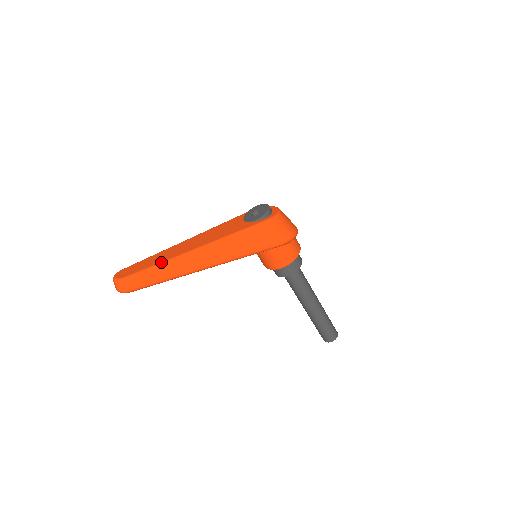
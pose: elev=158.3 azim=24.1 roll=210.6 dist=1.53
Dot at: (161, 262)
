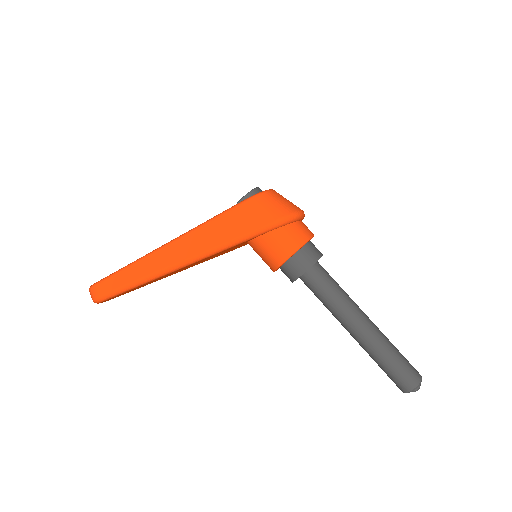
Dot at: (130, 263)
